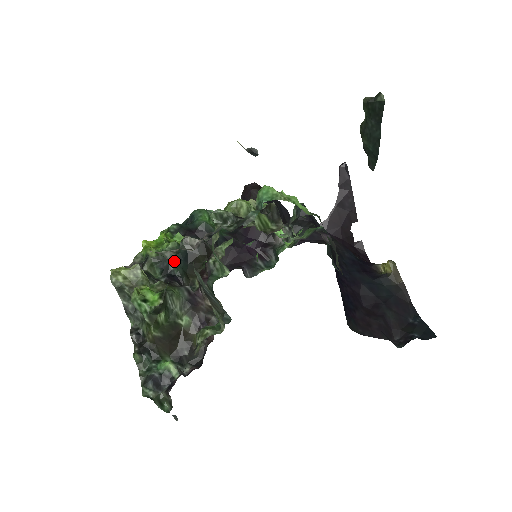
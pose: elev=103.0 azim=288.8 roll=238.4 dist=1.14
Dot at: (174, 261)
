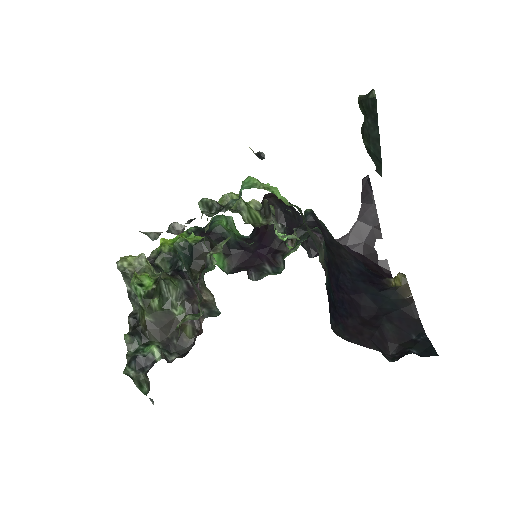
Dot at: (182, 257)
